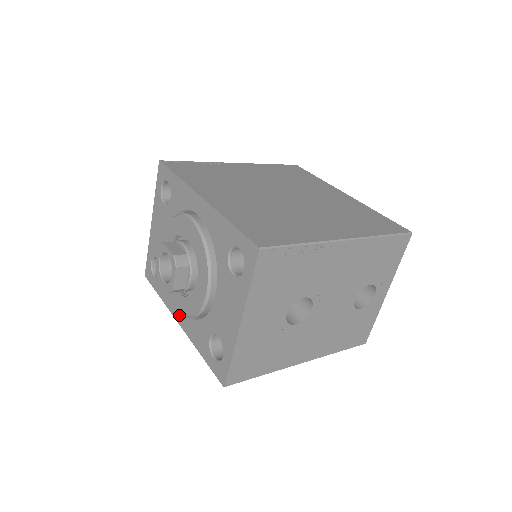
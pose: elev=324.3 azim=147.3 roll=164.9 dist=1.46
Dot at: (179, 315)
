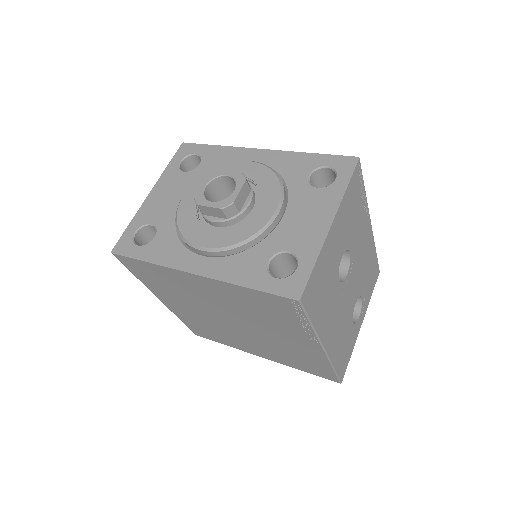
Dot at: (197, 263)
